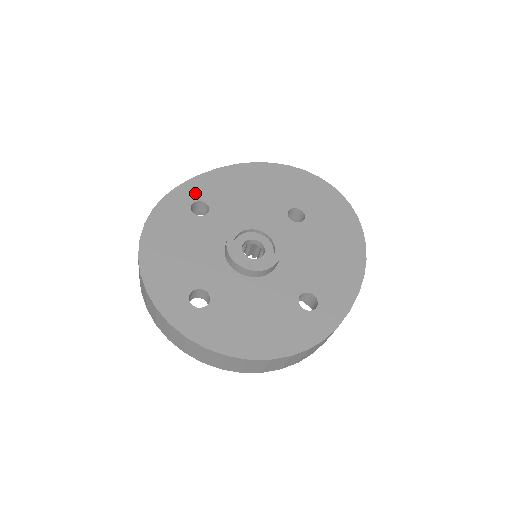
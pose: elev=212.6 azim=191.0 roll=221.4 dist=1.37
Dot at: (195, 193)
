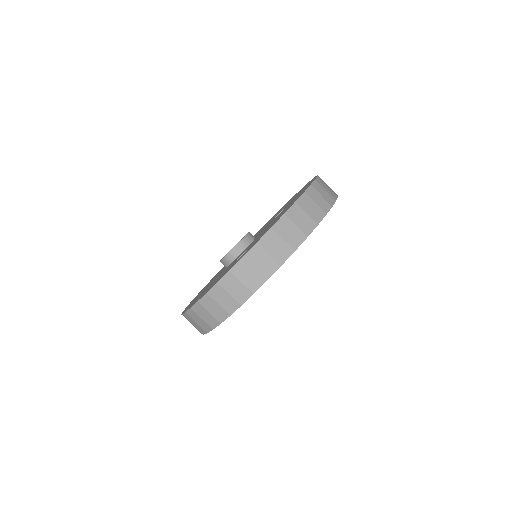
Dot at: occluded
